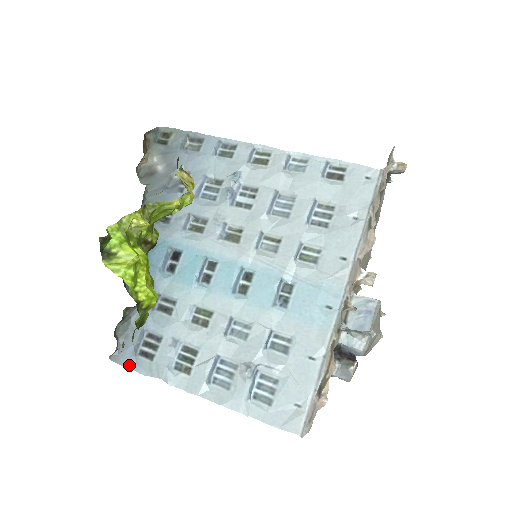
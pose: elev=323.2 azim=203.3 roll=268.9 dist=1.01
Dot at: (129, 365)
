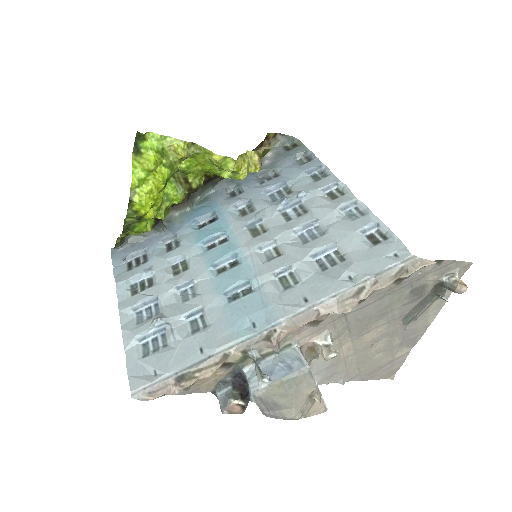
Dot at: (115, 263)
